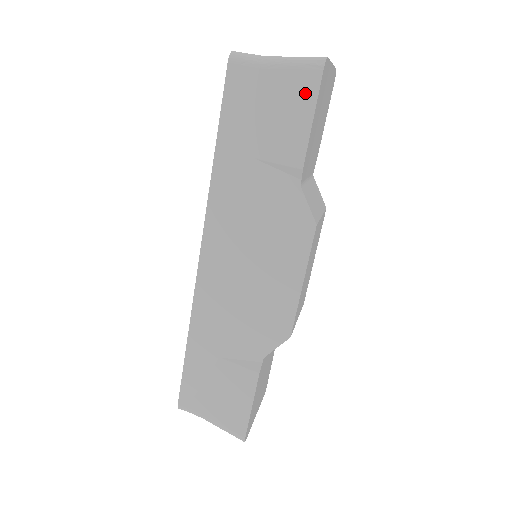
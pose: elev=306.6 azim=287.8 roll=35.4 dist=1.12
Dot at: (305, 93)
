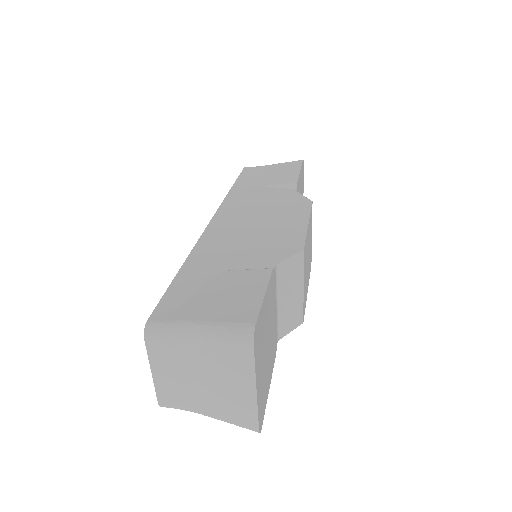
Dot at: (294, 166)
